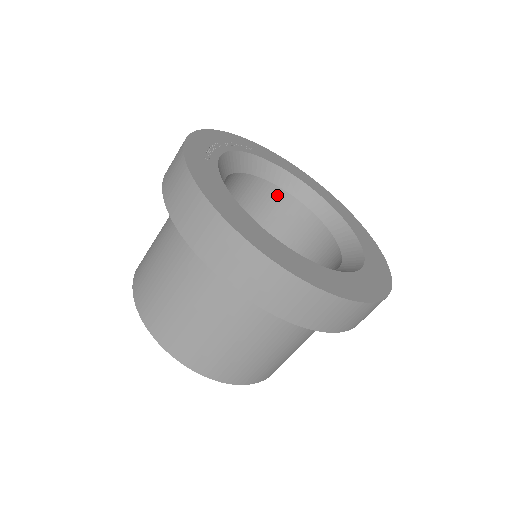
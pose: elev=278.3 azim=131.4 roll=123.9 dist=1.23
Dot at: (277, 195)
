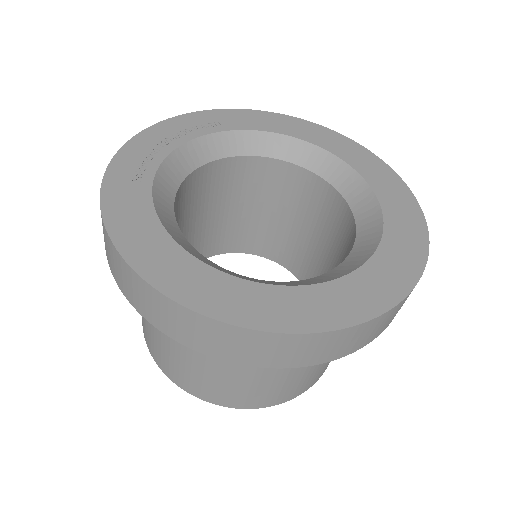
Dot at: (270, 167)
